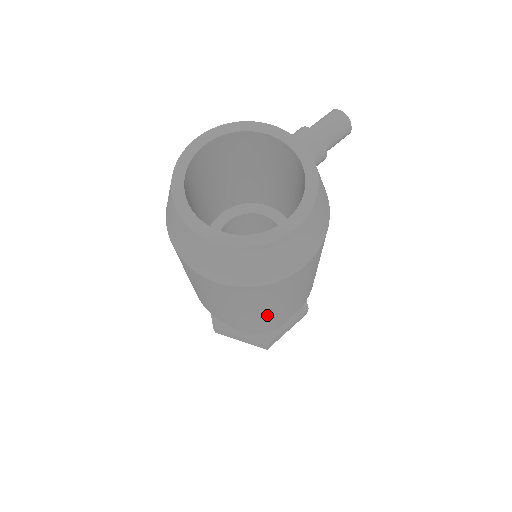
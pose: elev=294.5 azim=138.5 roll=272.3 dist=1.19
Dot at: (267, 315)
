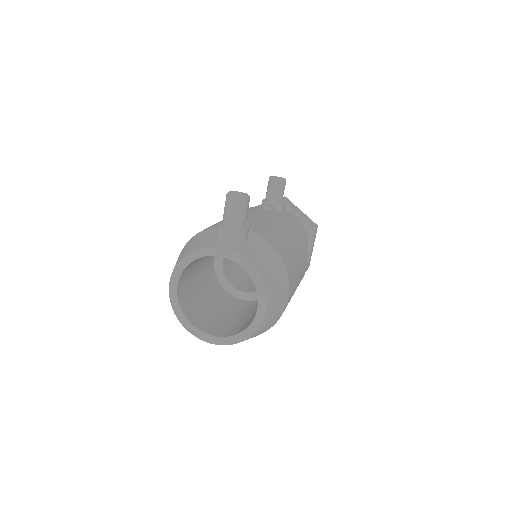
Dot at: occluded
